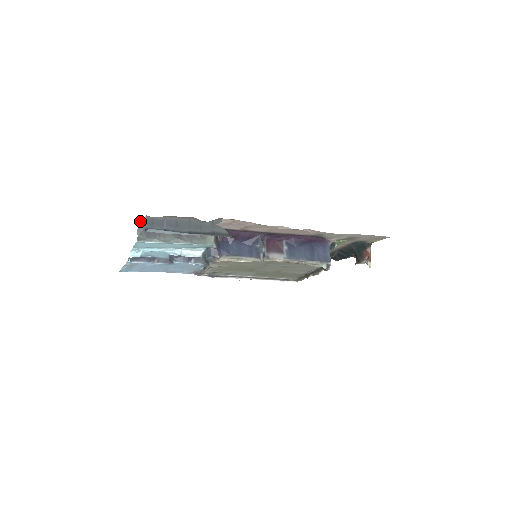
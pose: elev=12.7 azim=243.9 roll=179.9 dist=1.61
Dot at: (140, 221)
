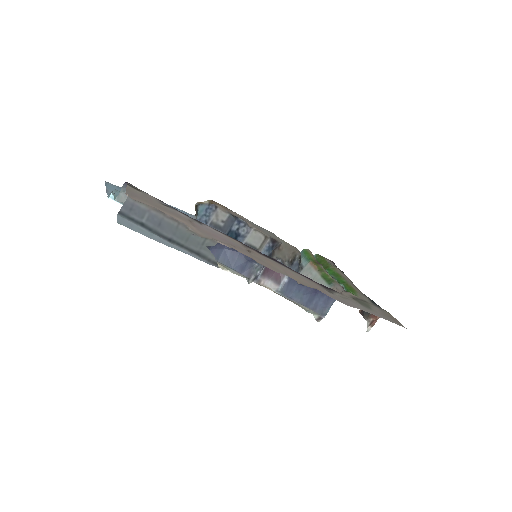
Dot at: (127, 182)
